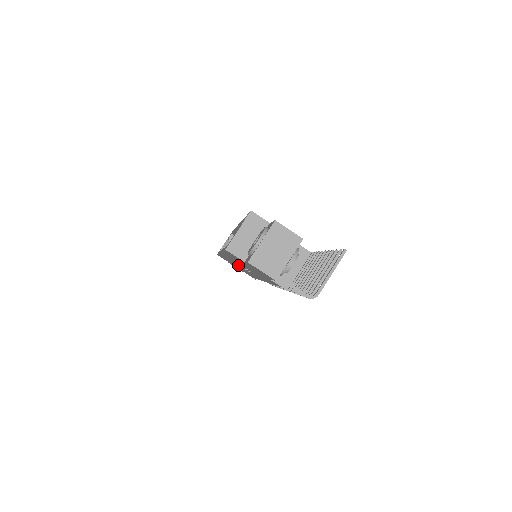
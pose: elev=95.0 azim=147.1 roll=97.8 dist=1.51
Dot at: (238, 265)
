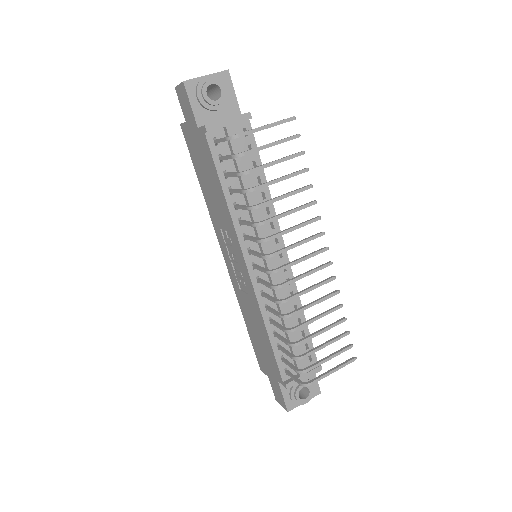
Dot at: (239, 280)
